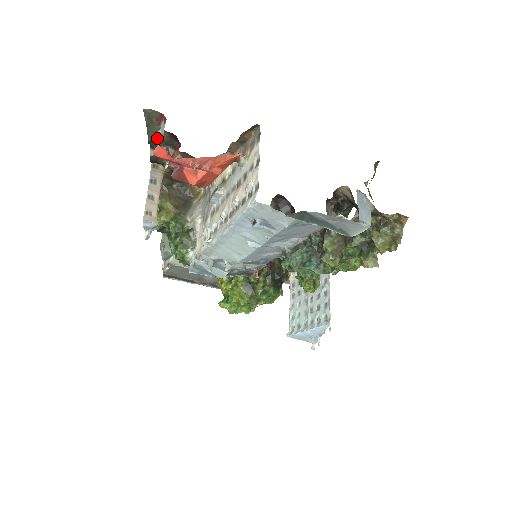
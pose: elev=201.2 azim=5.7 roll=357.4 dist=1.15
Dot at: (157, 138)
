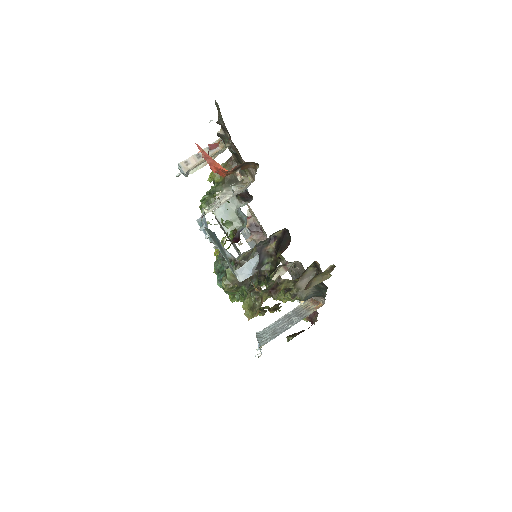
Dot at: (222, 124)
